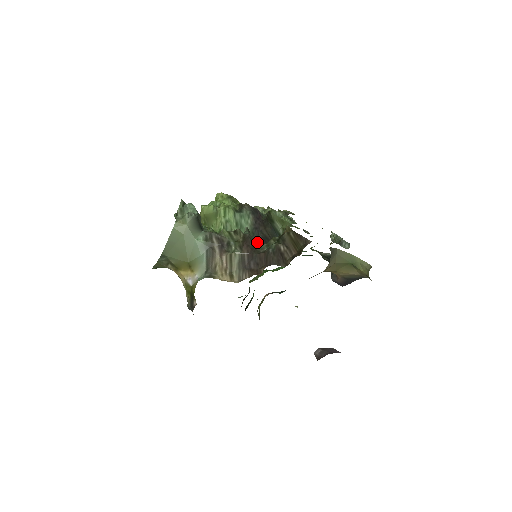
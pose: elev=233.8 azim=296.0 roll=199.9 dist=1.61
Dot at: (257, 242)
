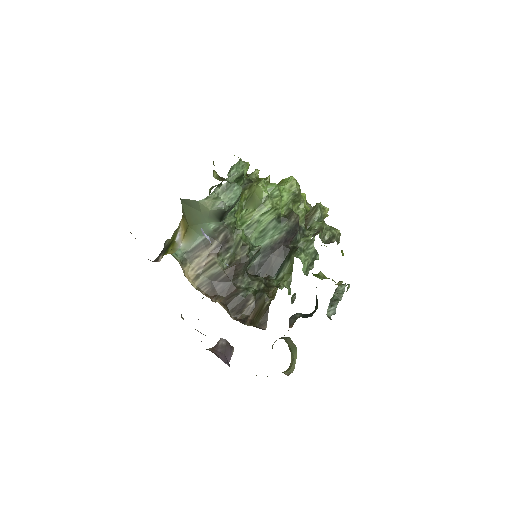
Dot at: (258, 260)
